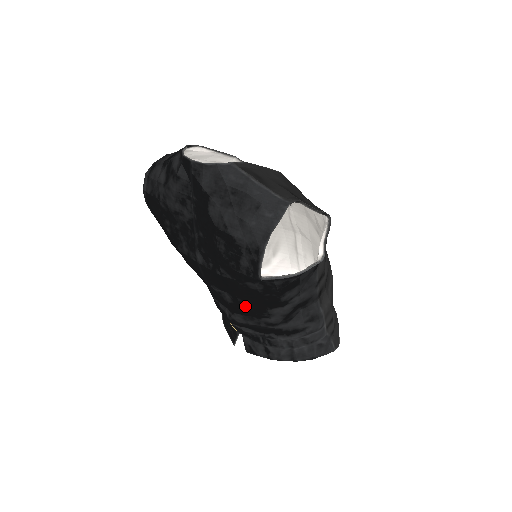
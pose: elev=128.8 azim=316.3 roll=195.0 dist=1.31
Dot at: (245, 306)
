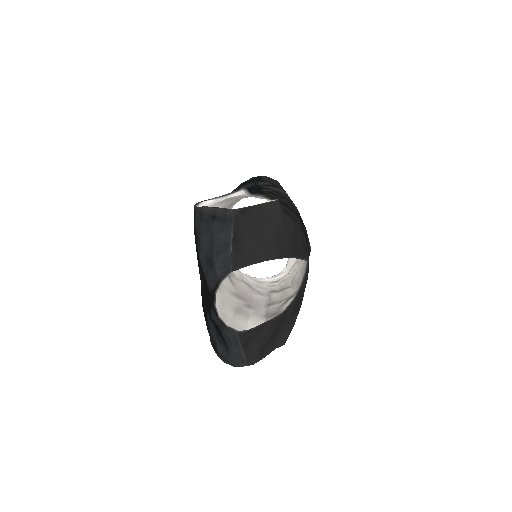
Dot at: occluded
